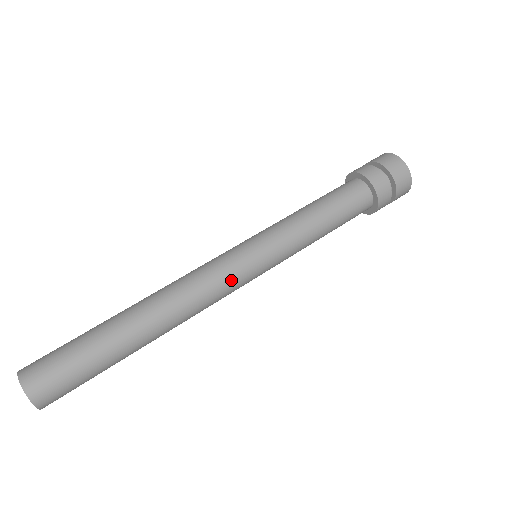
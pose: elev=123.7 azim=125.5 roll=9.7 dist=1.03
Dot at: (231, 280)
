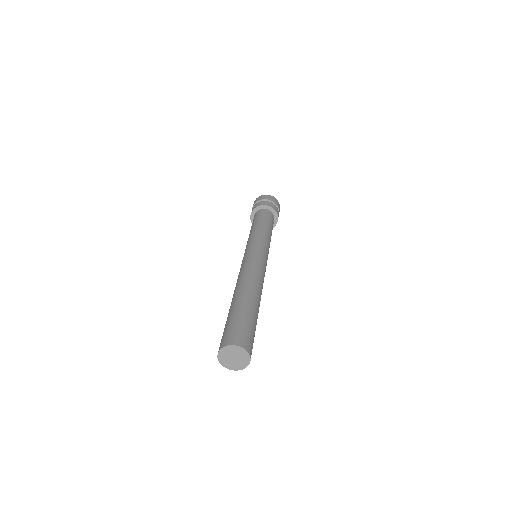
Dot at: (256, 259)
